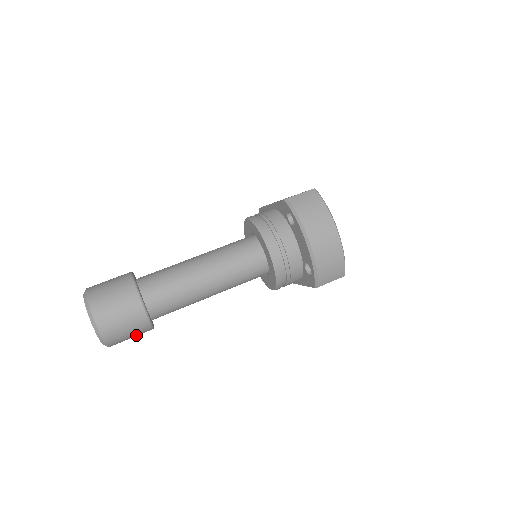
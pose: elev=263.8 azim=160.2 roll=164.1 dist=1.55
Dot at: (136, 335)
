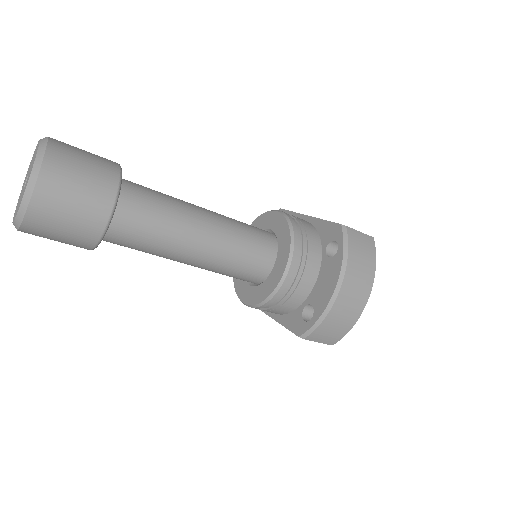
Dot at: (66, 242)
